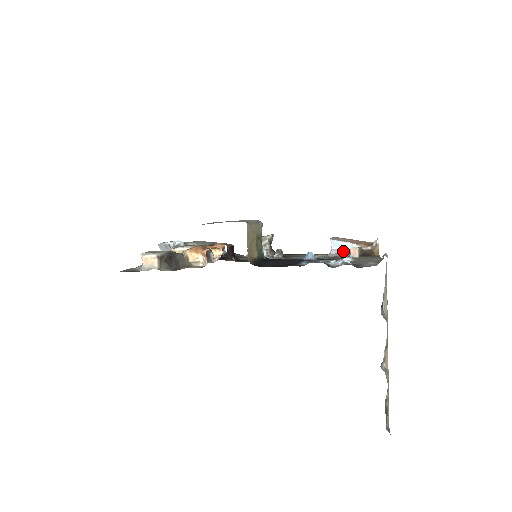
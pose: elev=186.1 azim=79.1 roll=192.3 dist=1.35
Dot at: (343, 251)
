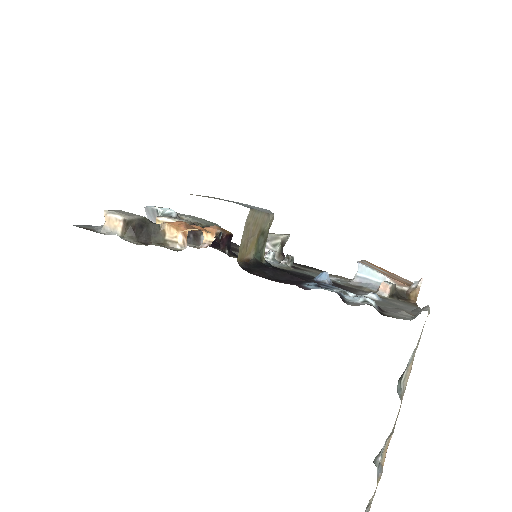
Dot at: (370, 282)
